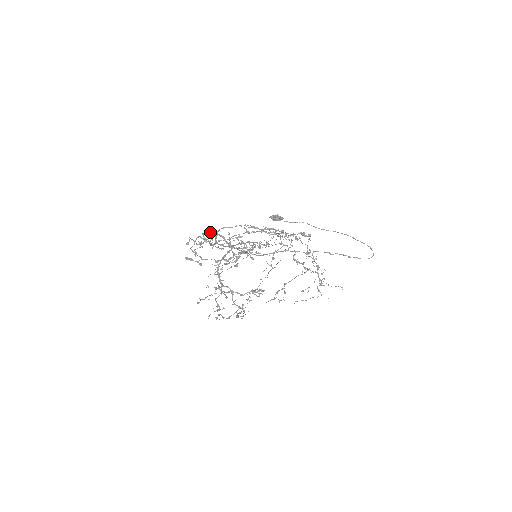
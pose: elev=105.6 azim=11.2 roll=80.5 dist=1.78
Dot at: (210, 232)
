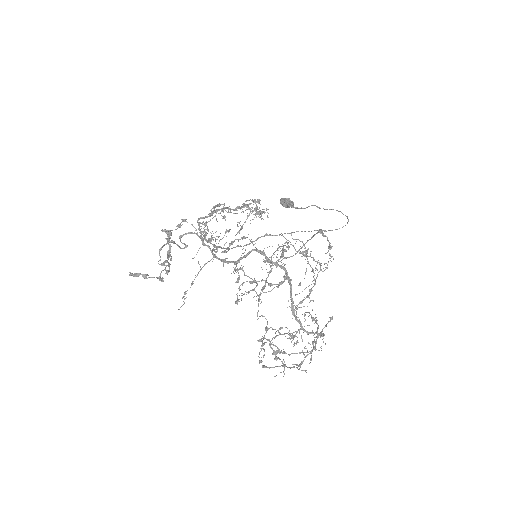
Dot at: (193, 233)
